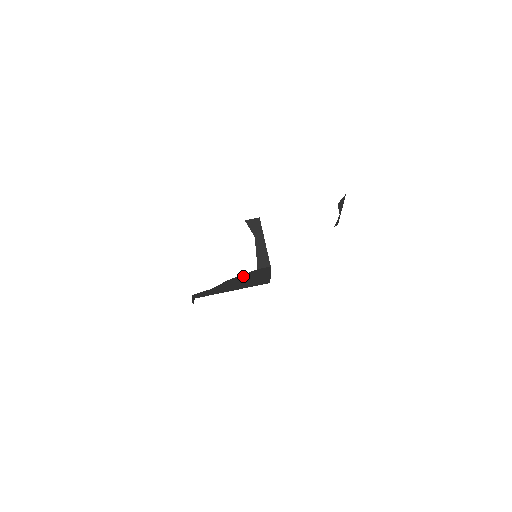
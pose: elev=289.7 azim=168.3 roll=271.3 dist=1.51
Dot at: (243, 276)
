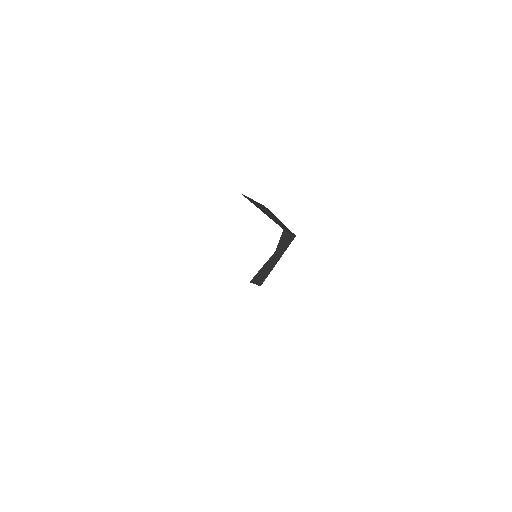
Dot at: occluded
